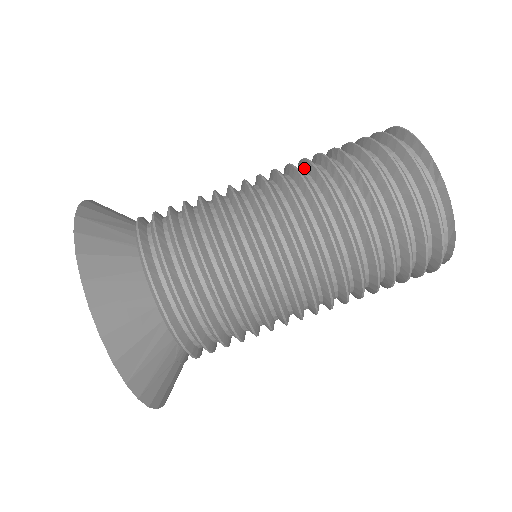
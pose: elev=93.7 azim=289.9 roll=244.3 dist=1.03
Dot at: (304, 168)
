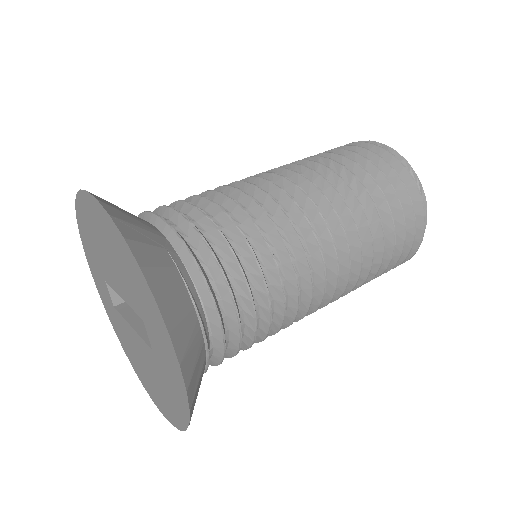
Dot at: occluded
